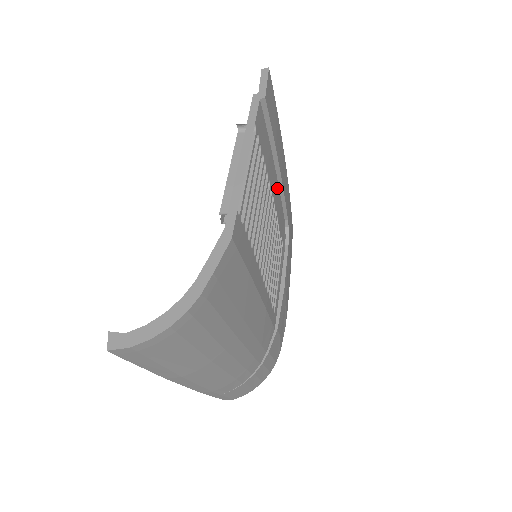
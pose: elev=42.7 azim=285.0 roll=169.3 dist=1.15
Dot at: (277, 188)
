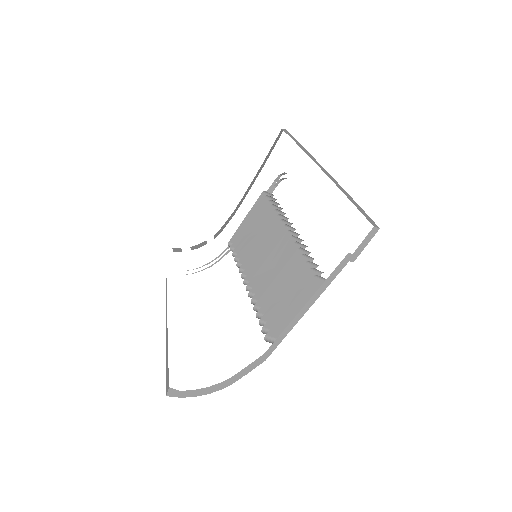
Dot at: occluded
